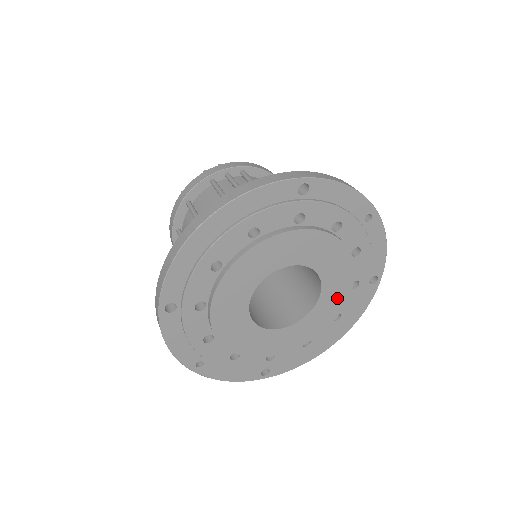
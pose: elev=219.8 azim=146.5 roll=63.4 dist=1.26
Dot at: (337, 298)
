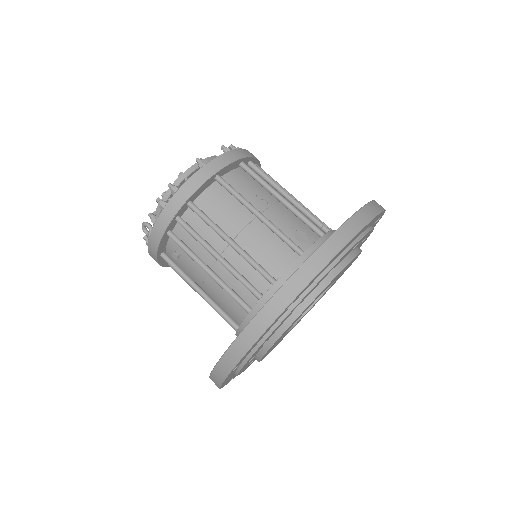
Dot at: occluded
